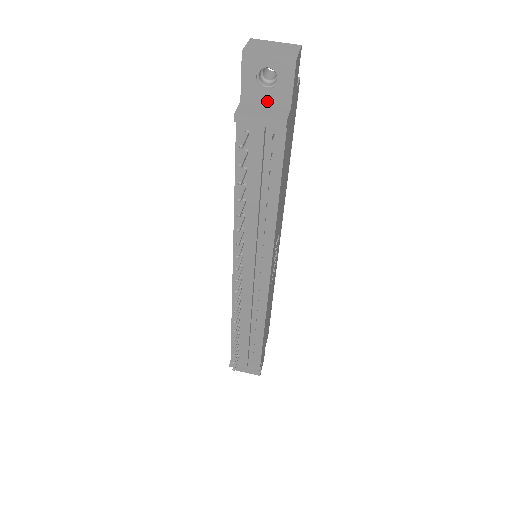
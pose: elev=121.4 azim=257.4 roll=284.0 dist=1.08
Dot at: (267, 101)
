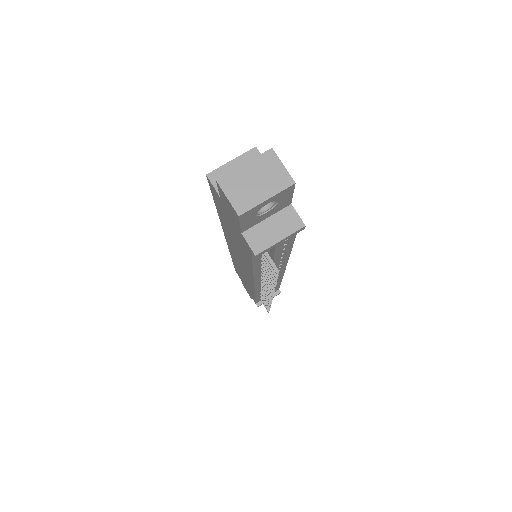
Dot at: (268, 216)
